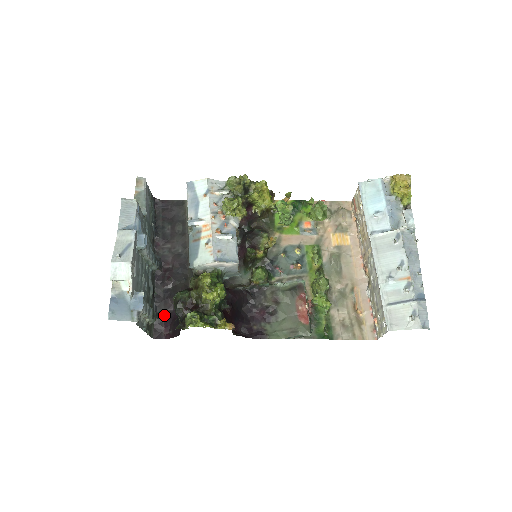
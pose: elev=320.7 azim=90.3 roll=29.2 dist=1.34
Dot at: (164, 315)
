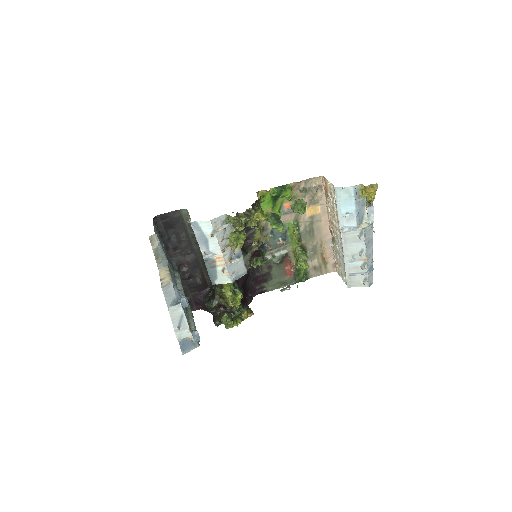
Dot at: (192, 297)
